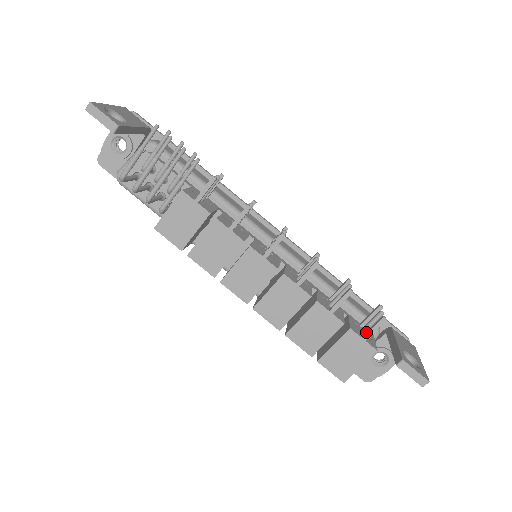
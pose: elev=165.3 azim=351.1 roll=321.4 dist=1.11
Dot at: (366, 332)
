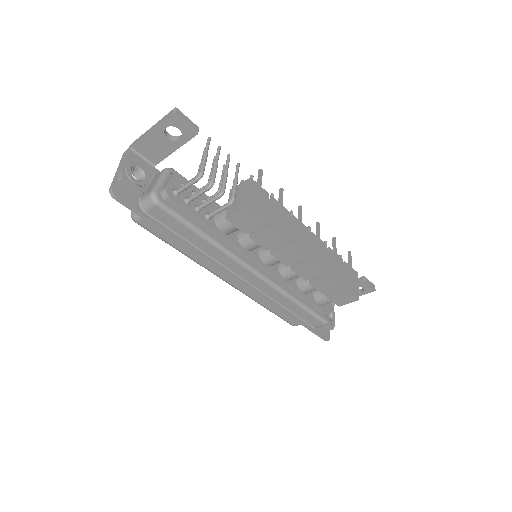
Dot at: (349, 263)
